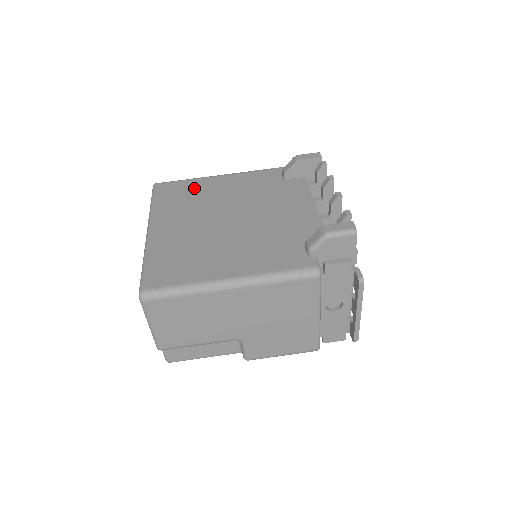
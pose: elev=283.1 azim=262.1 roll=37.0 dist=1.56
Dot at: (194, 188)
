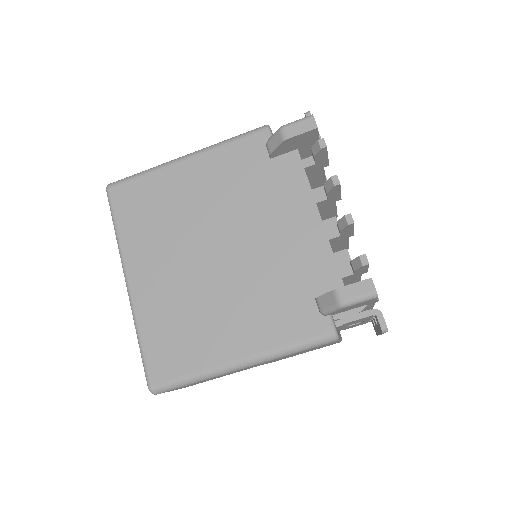
Dot at: (159, 193)
